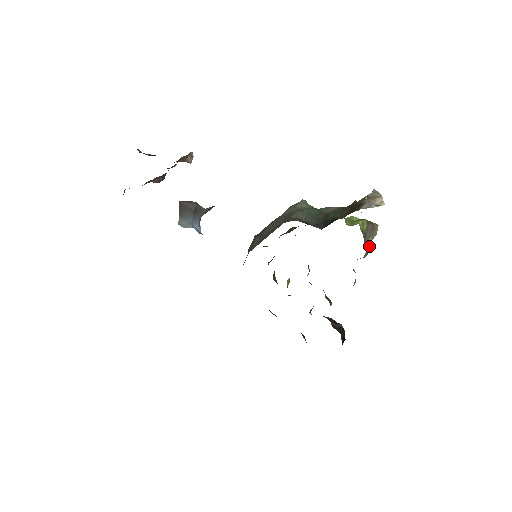
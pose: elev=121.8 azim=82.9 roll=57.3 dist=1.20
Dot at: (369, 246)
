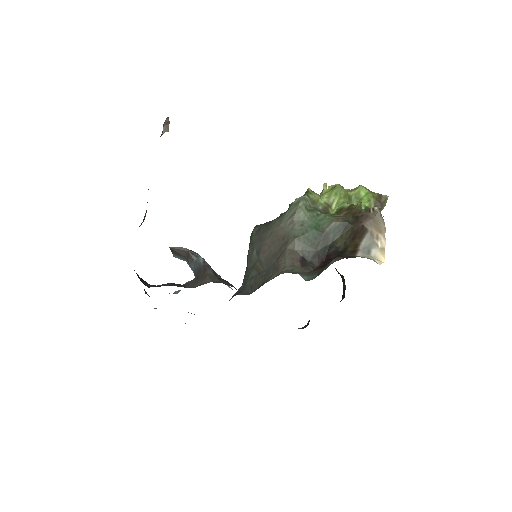
Dot at: occluded
